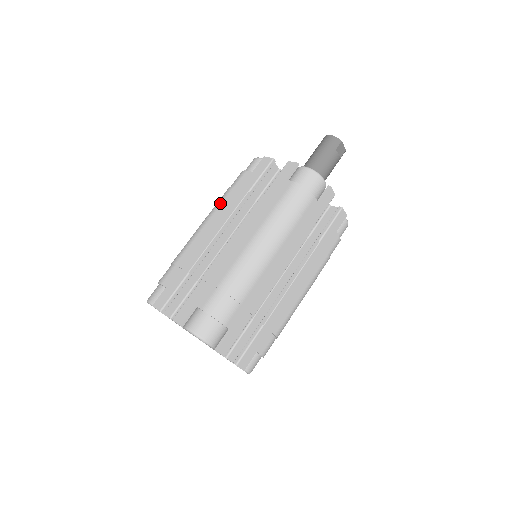
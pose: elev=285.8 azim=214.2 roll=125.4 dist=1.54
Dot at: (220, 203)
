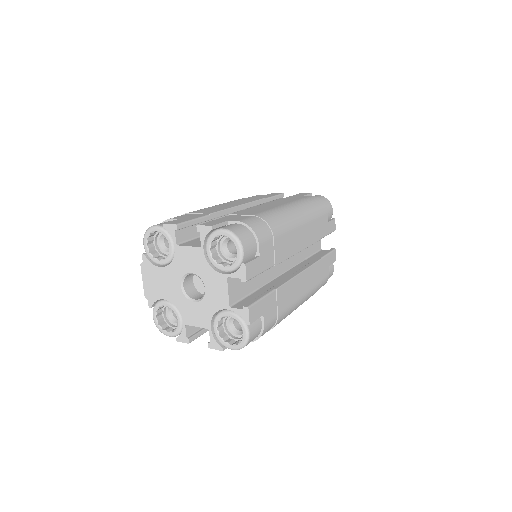
Dot at: (234, 200)
